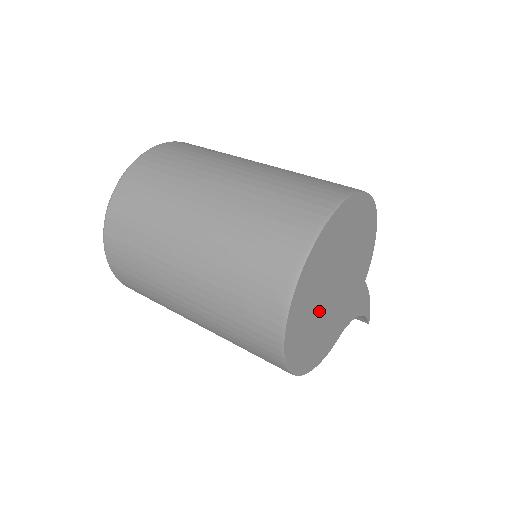
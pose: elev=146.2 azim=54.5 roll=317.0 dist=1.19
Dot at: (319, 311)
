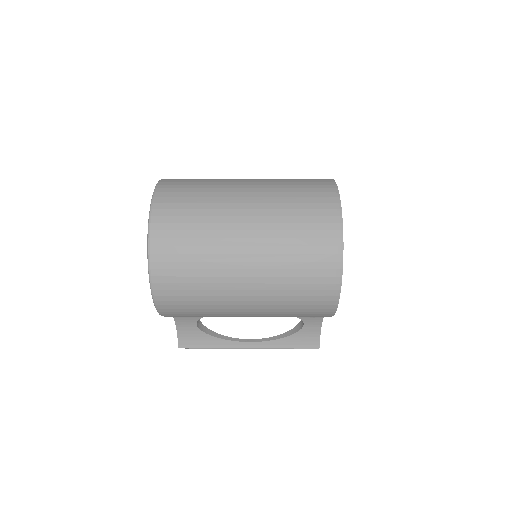
Dot at: occluded
